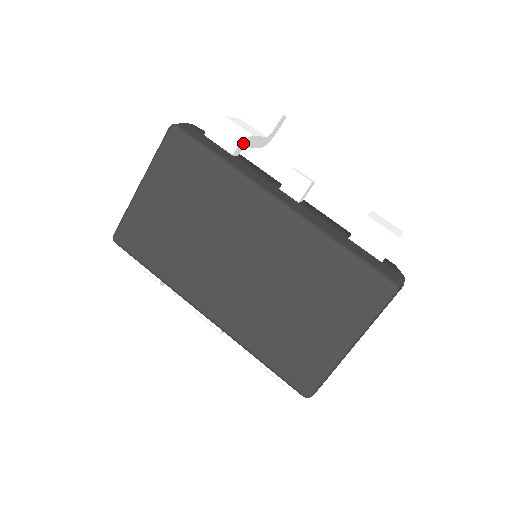
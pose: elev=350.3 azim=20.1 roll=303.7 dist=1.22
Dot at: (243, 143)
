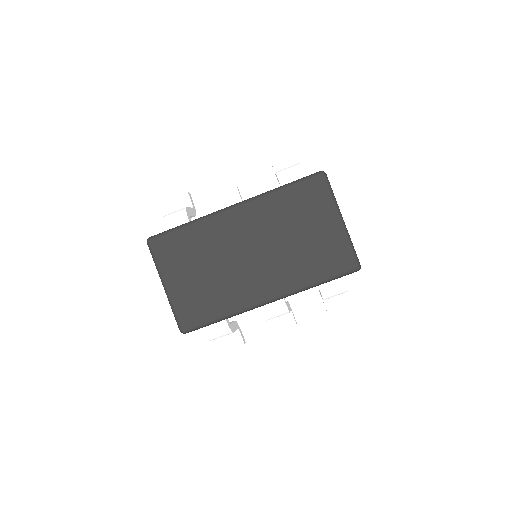
Dot at: (187, 213)
